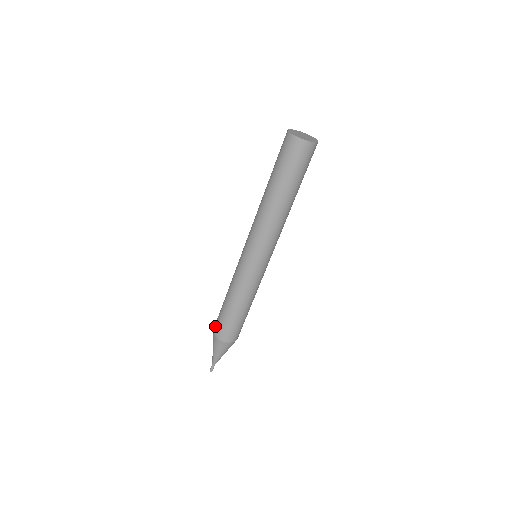
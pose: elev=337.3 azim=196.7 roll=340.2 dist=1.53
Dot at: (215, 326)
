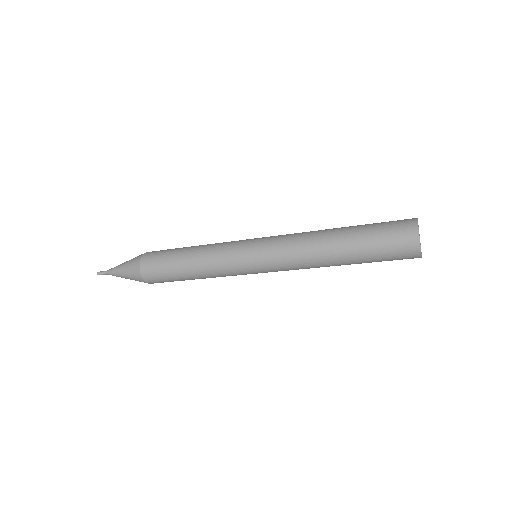
Dot at: (148, 269)
